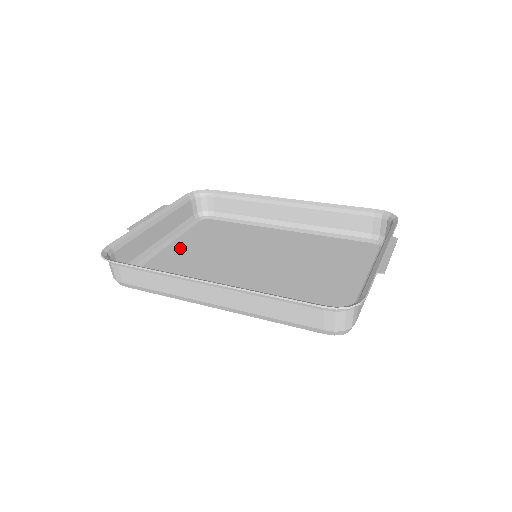
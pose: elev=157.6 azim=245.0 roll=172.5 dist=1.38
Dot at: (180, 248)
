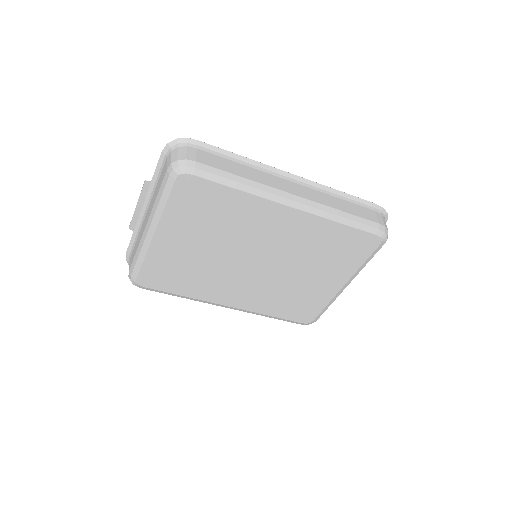
Dot at: (171, 238)
